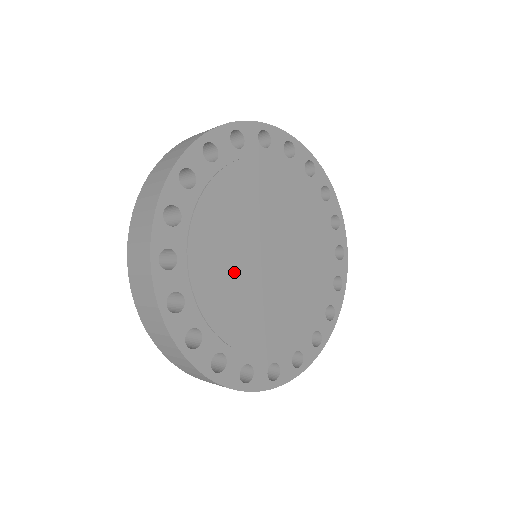
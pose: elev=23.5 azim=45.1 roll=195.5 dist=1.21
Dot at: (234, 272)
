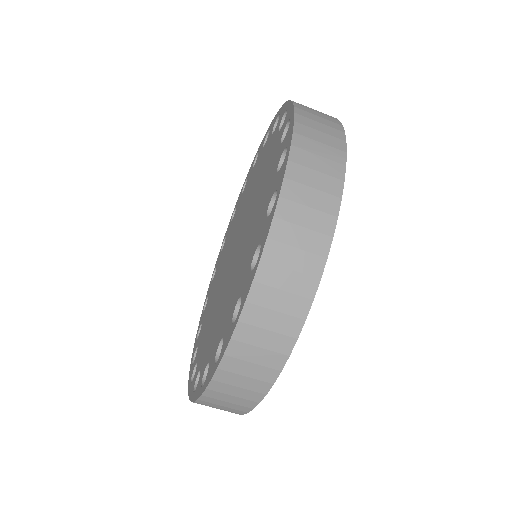
Dot at: occluded
